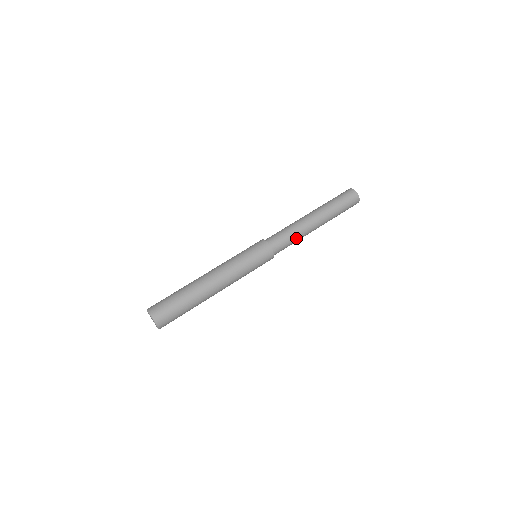
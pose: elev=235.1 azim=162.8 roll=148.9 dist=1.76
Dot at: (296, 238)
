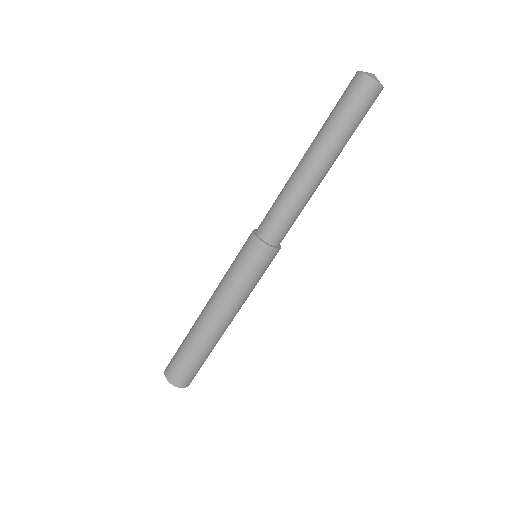
Dot at: (302, 209)
